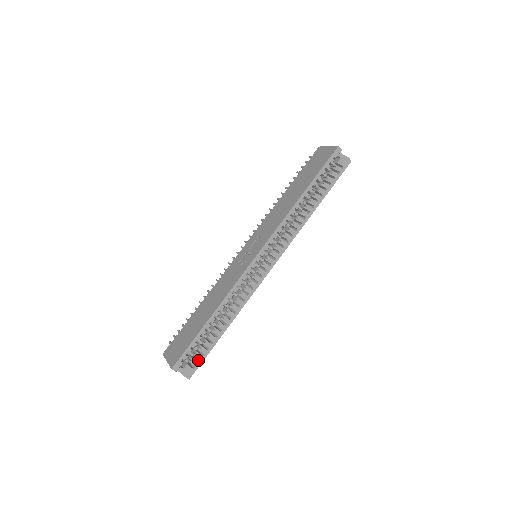
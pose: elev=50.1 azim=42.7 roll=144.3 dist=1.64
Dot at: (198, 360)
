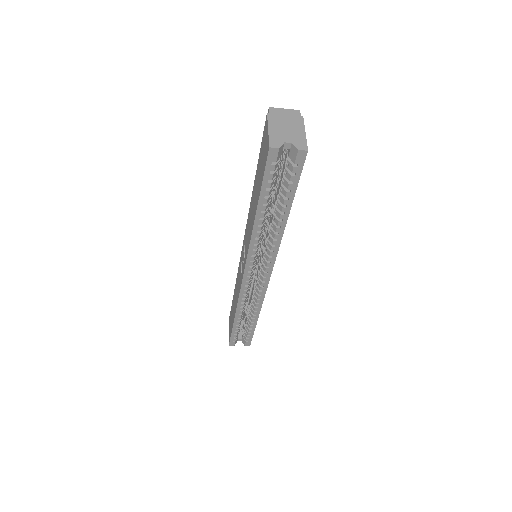
Dot at: (249, 336)
